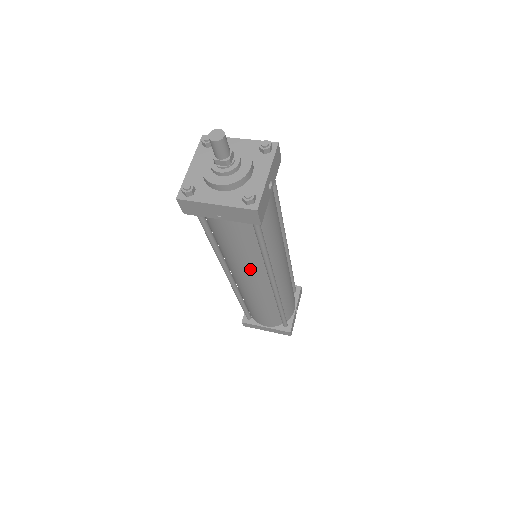
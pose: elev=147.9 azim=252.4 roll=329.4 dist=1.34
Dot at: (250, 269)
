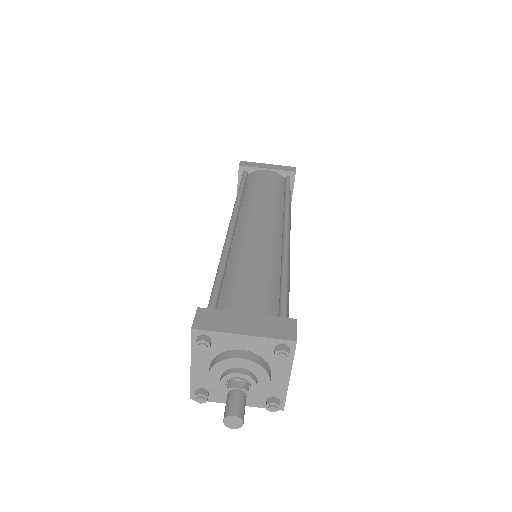
Dot at: occluded
